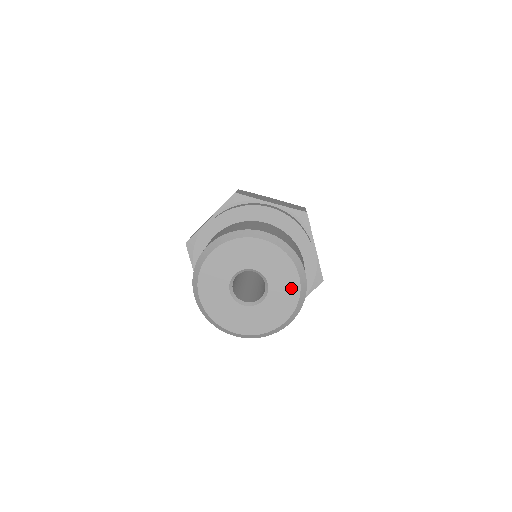
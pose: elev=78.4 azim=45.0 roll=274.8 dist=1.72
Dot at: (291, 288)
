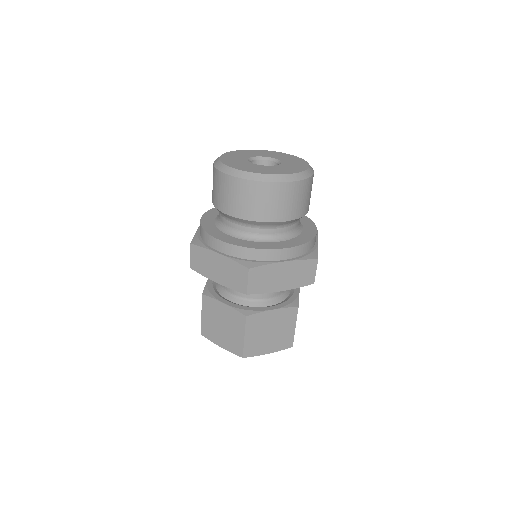
Dot at: (291, 157)
